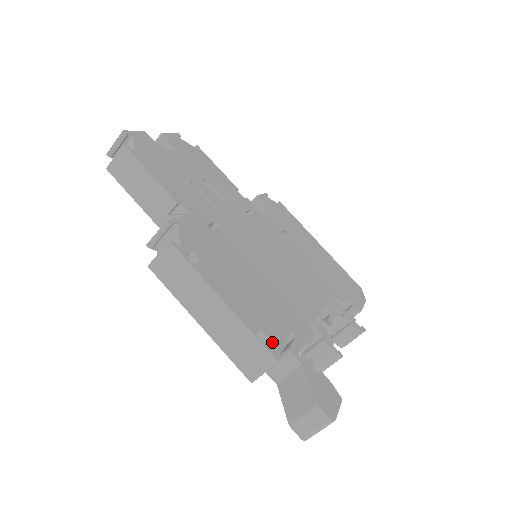
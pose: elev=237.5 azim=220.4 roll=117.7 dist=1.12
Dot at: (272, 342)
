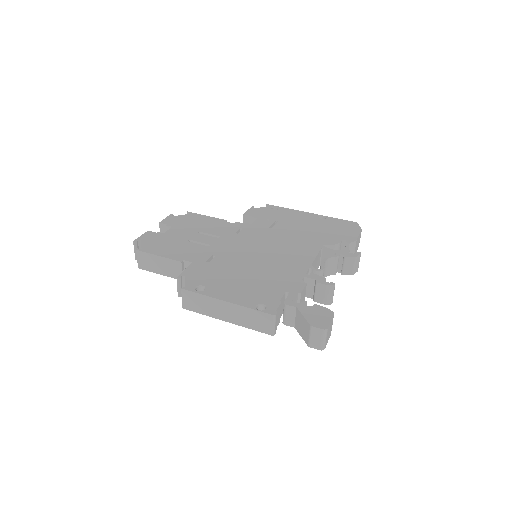
Dot at: (269, 306)
